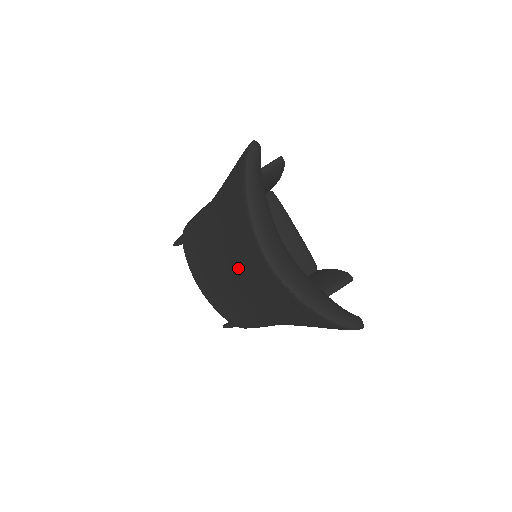
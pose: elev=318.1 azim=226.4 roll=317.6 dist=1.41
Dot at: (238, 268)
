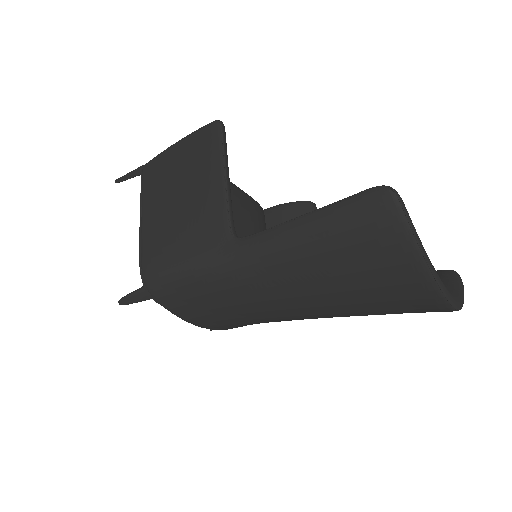
Dot at: (353, 311)
